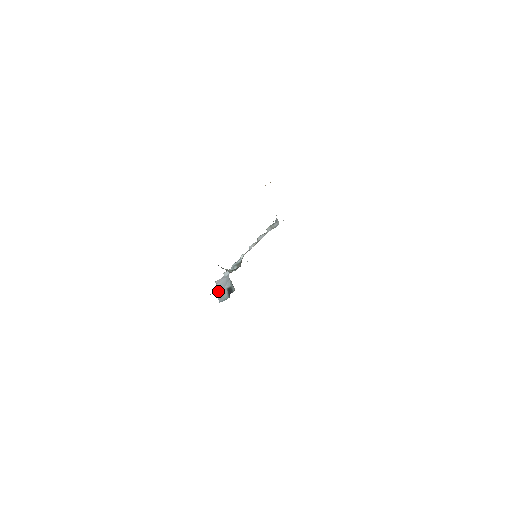
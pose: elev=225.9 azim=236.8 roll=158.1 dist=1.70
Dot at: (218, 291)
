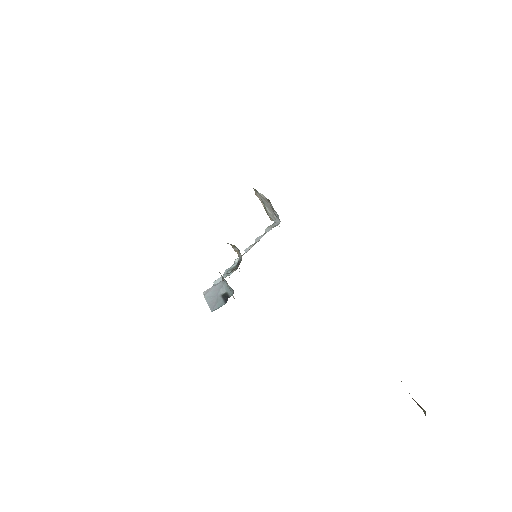
Dot at: (209, 300)
